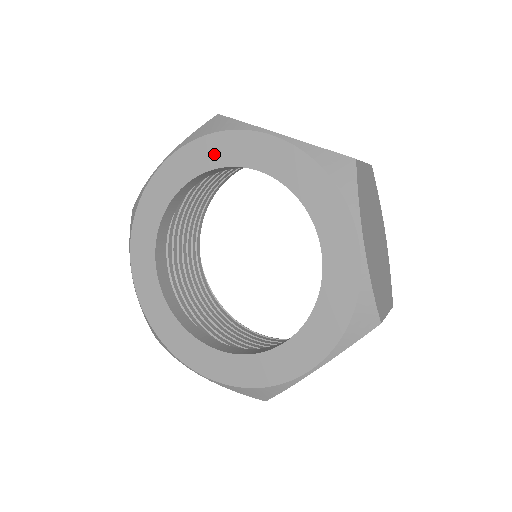
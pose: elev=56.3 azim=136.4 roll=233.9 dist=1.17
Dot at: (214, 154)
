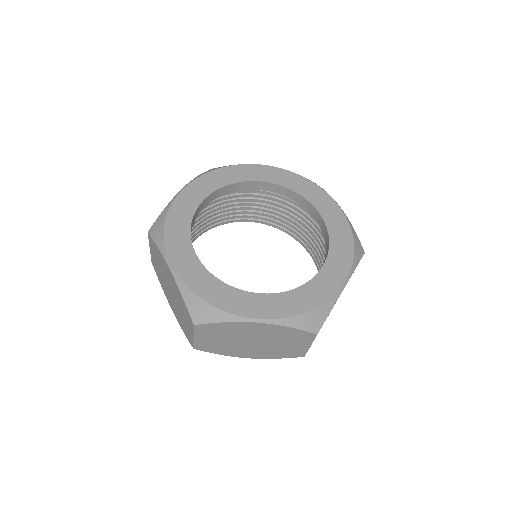
Dot at: (299, 186)
